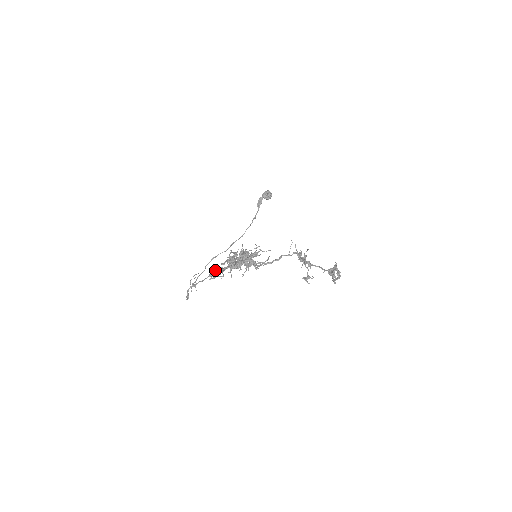
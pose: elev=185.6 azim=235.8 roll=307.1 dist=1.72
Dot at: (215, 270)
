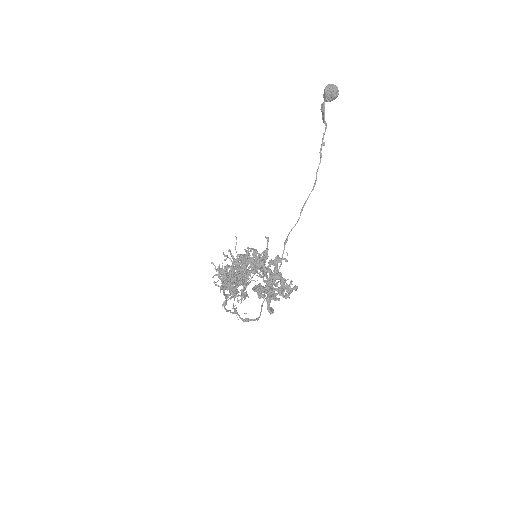
Dot at: occluded
